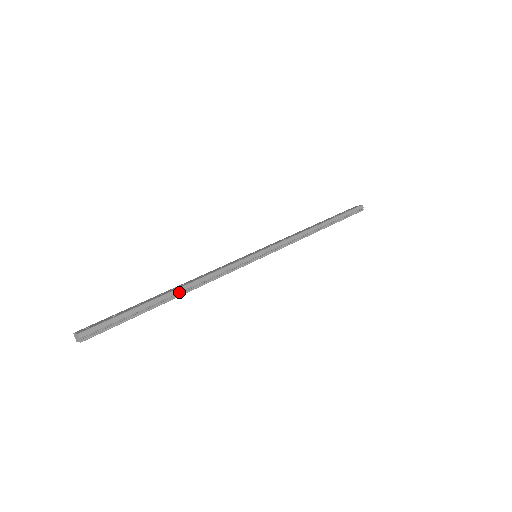
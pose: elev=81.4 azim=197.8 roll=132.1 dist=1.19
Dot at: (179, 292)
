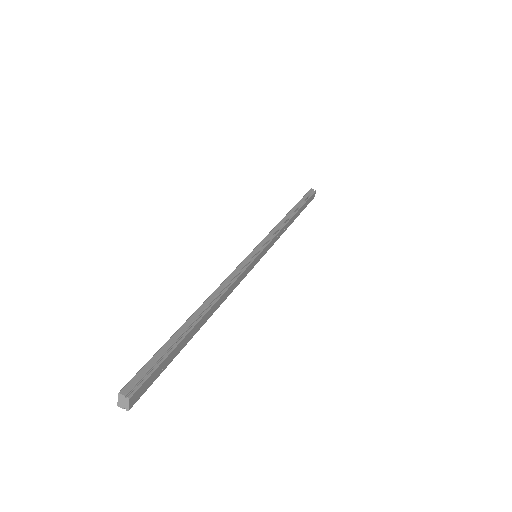
Dot at: (204, 308)
